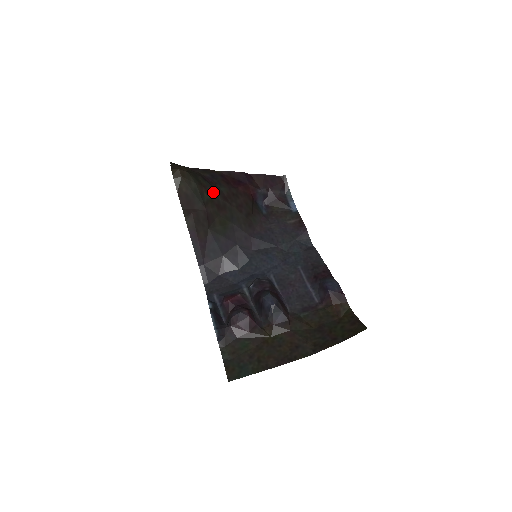
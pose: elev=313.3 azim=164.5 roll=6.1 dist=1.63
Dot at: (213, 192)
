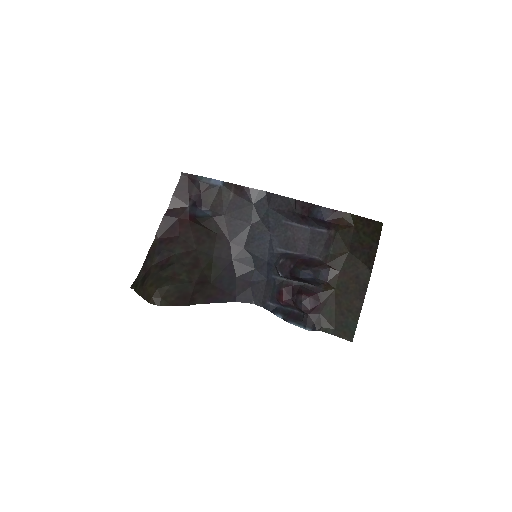
Dot at: (180, 266)
